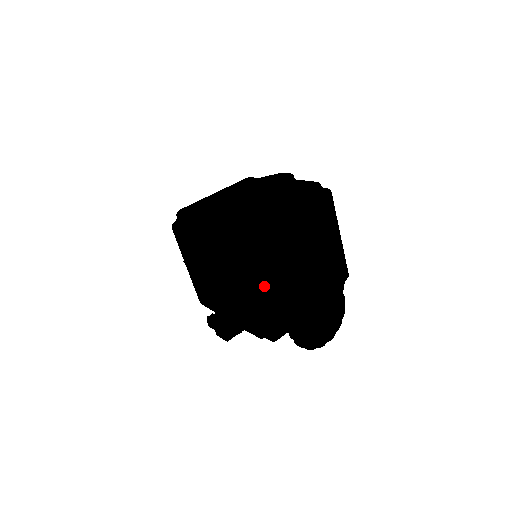
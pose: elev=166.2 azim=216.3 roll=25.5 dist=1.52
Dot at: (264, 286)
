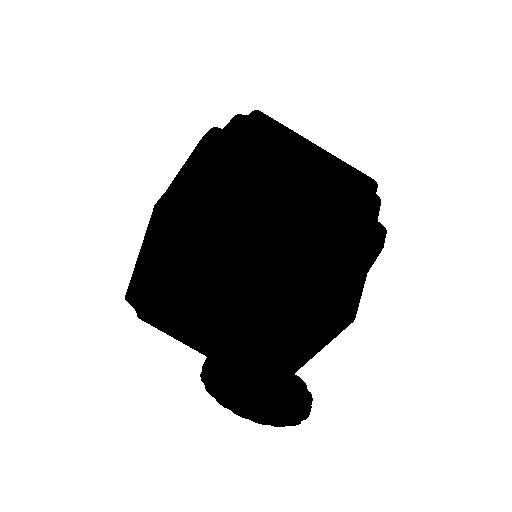
Dot at: (207, 341)
